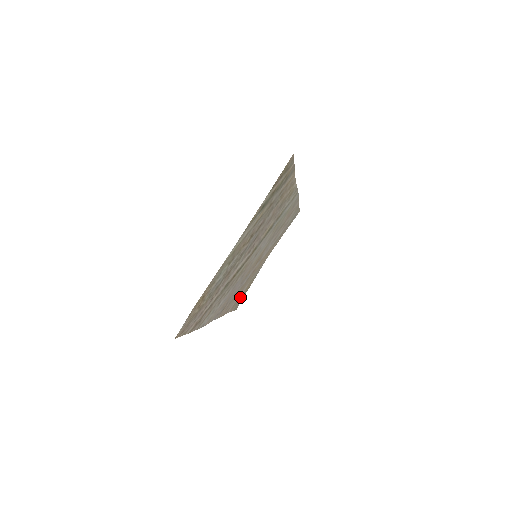
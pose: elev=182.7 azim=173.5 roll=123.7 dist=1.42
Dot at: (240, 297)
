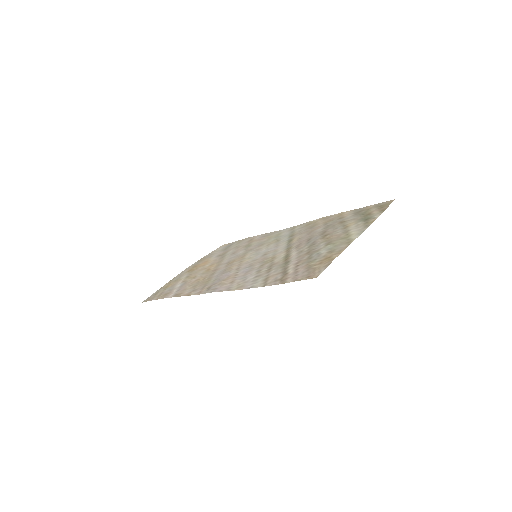
Dot at: (166, 290)
